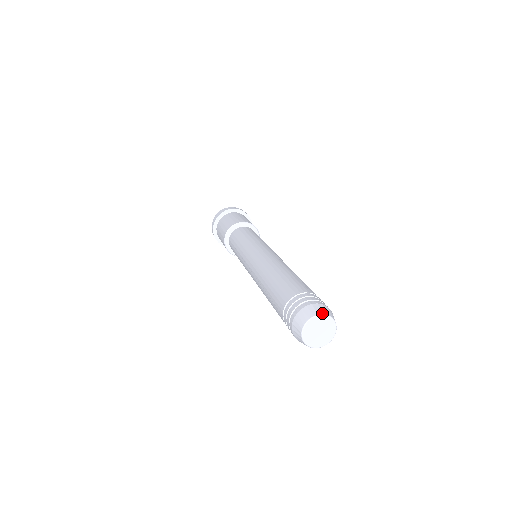
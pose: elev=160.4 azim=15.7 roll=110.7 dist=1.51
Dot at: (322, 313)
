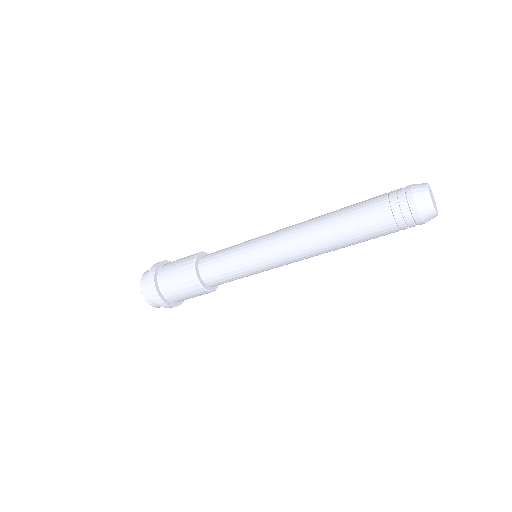
Dot at: occluded
